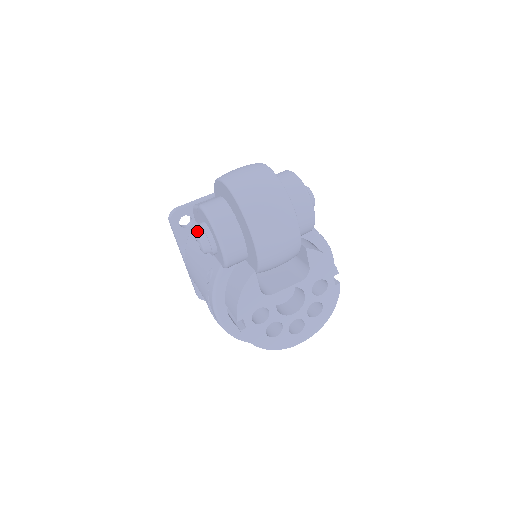
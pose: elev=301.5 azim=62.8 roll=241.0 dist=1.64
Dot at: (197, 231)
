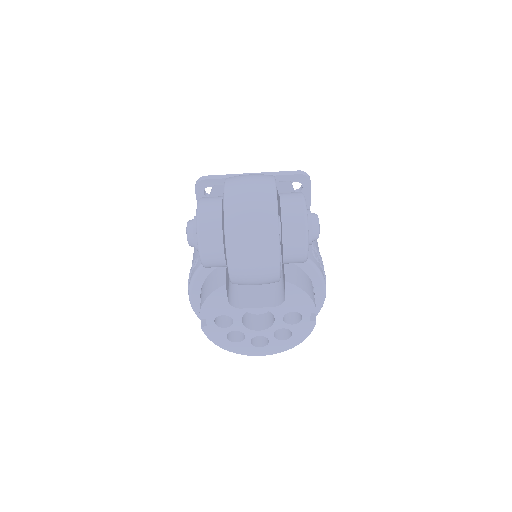
Dot at: (188, 224)
